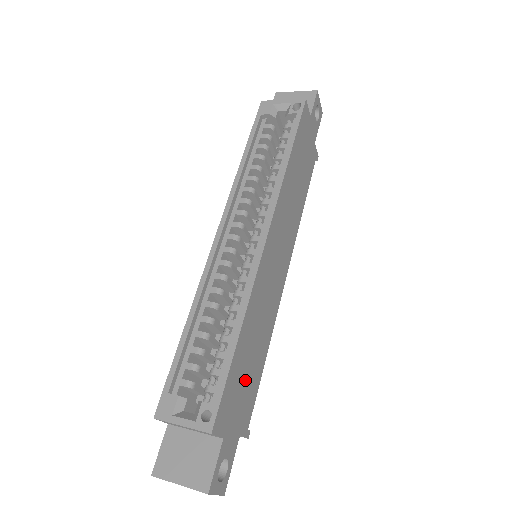
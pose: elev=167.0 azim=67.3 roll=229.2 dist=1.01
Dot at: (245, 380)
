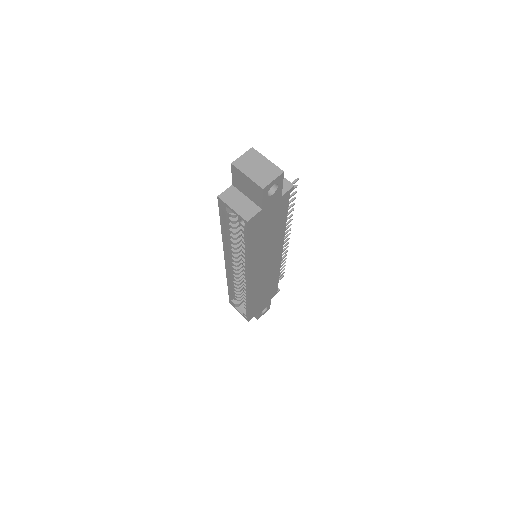
Dot at: (264, 297)
